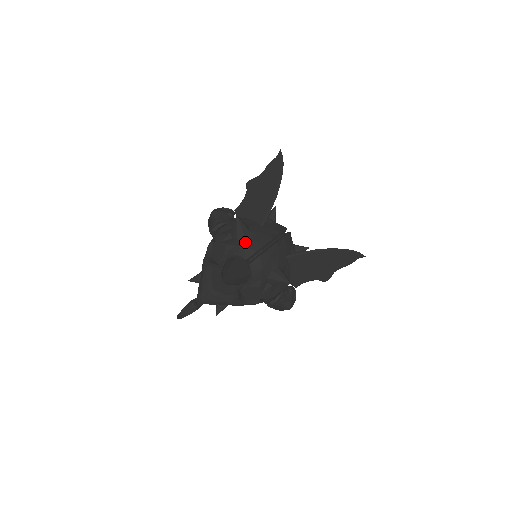
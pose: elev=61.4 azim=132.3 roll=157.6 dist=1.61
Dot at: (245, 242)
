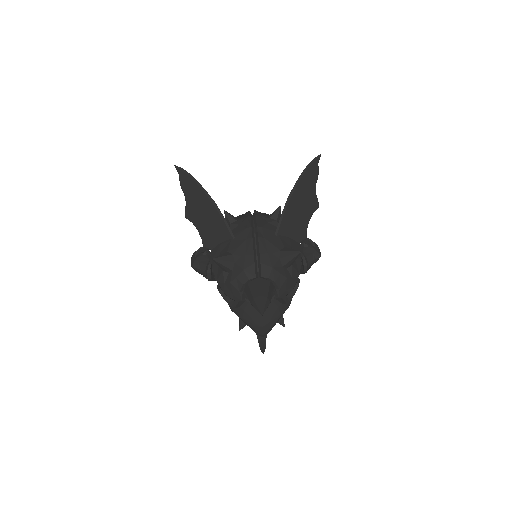
Dot at: (239, 266)
